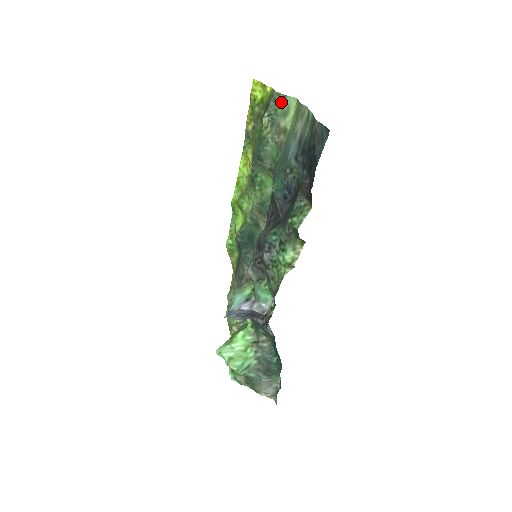
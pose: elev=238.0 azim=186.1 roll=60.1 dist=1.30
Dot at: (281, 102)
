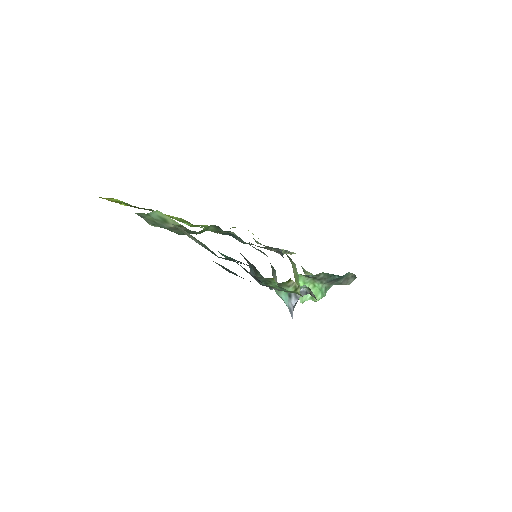
Dot at: (150, 217)
